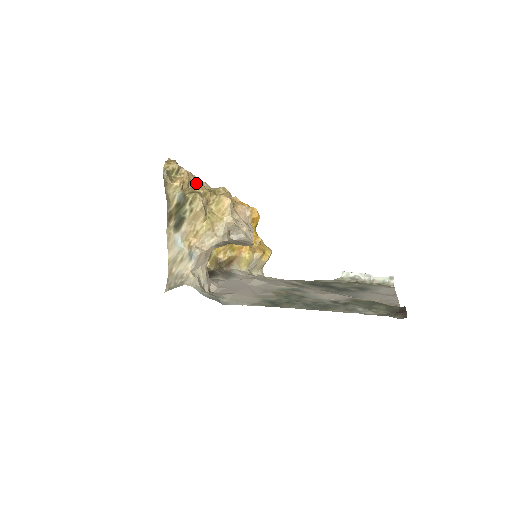
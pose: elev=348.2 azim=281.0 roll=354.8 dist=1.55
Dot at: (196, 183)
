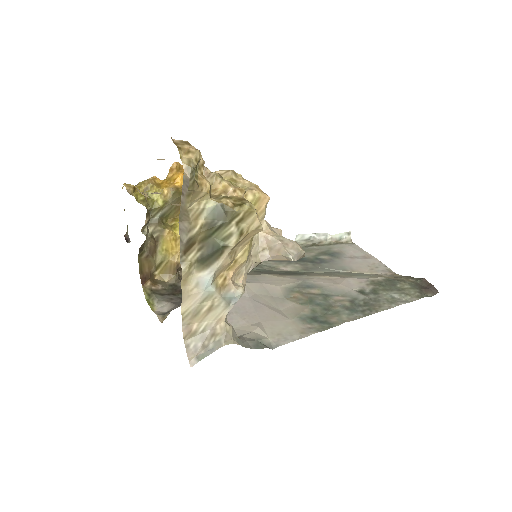
Dot at: (218, 177)
